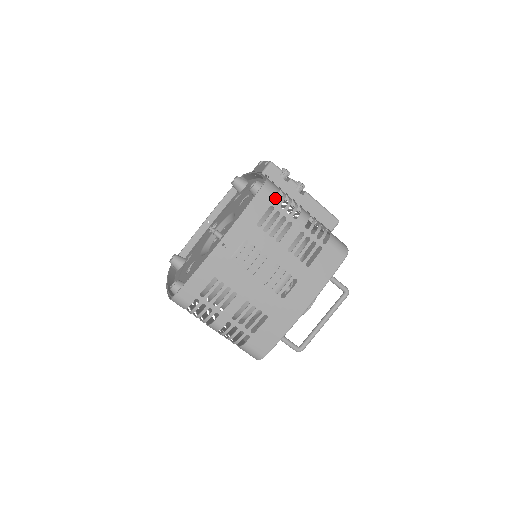
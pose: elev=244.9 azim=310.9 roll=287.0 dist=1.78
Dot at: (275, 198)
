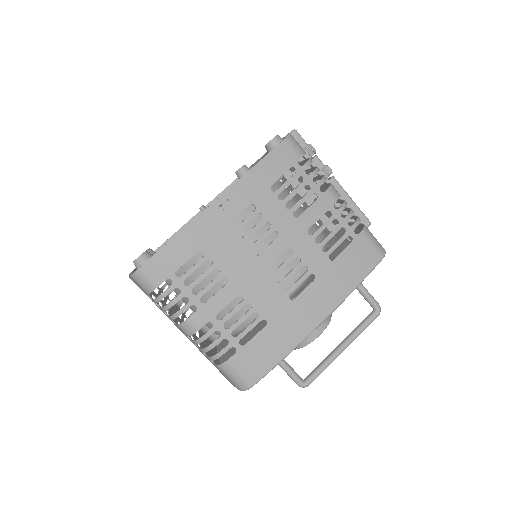
Dot at: (299, 158)
